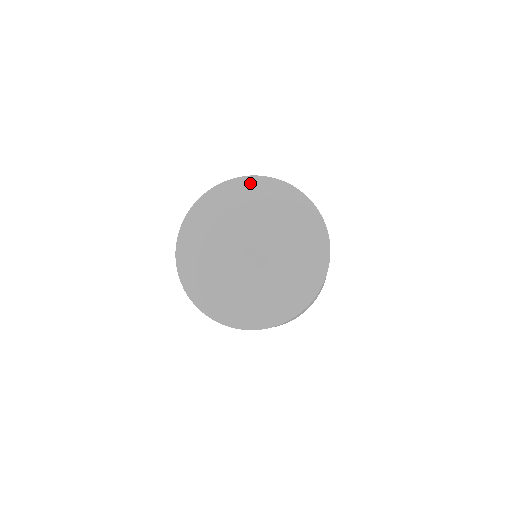
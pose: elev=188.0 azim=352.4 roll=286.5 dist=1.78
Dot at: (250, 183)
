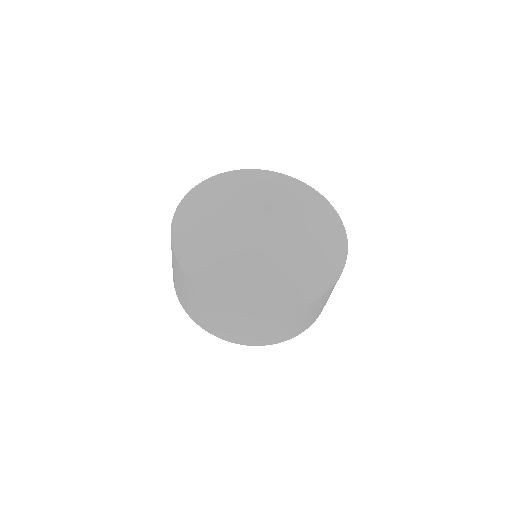
Dot at: (291, 181)
